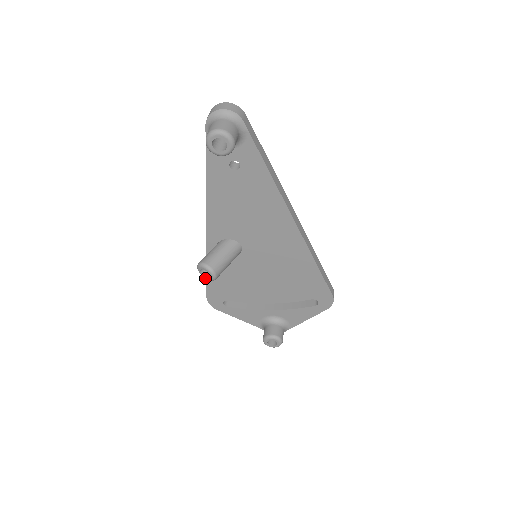
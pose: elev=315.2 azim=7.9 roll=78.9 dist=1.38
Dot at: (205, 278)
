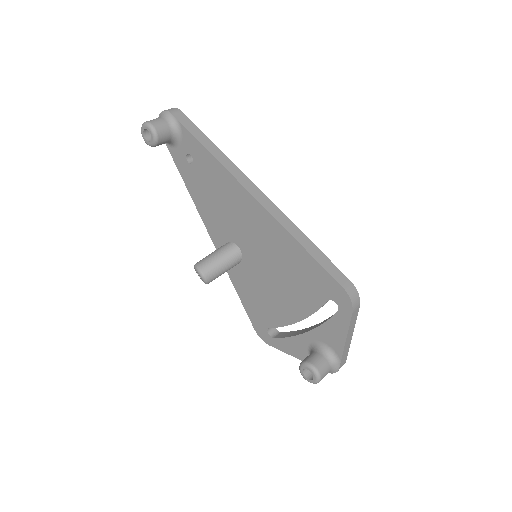
Dot at: occluded
